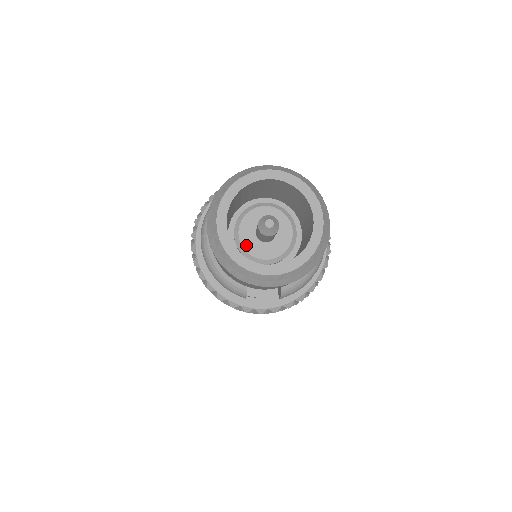
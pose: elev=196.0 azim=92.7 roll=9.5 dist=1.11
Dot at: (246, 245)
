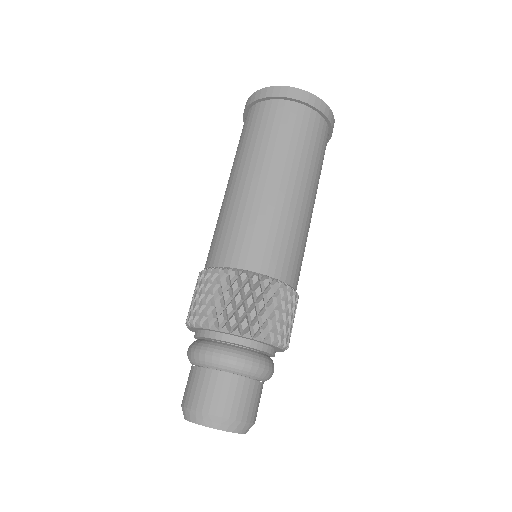
Dot at: occluded
